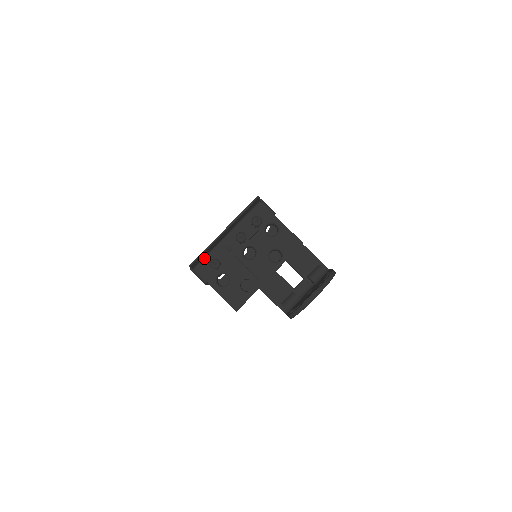
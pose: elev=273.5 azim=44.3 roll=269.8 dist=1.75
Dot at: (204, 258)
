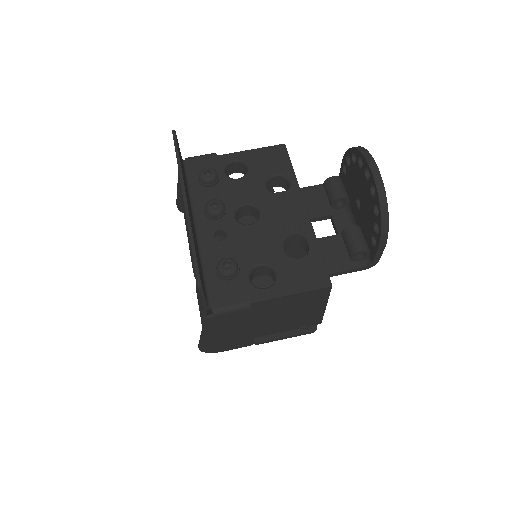
Dot at: (204, 281)
